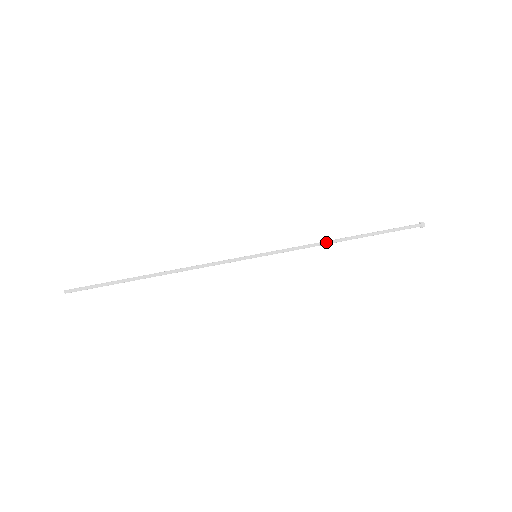
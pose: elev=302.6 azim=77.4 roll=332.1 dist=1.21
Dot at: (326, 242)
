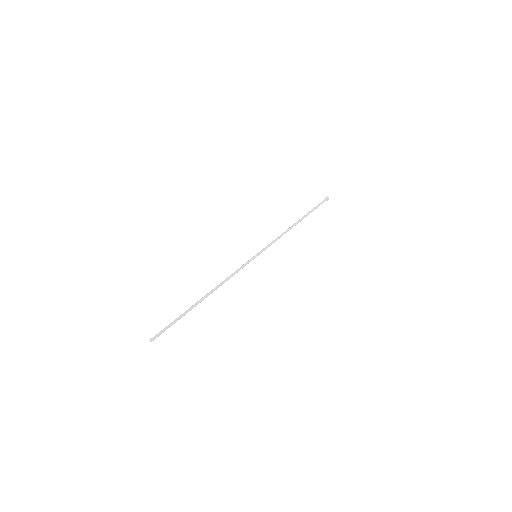
Dot at: occluded
